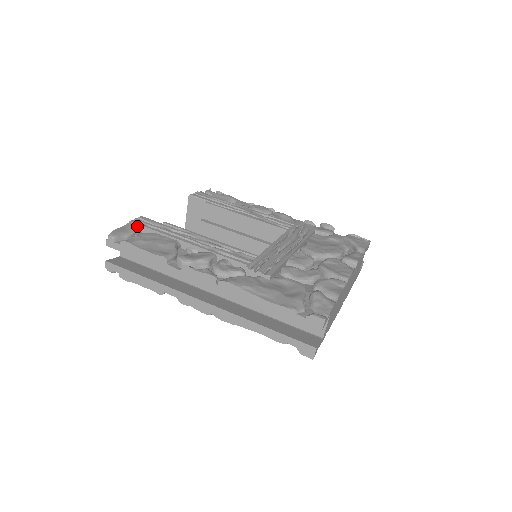
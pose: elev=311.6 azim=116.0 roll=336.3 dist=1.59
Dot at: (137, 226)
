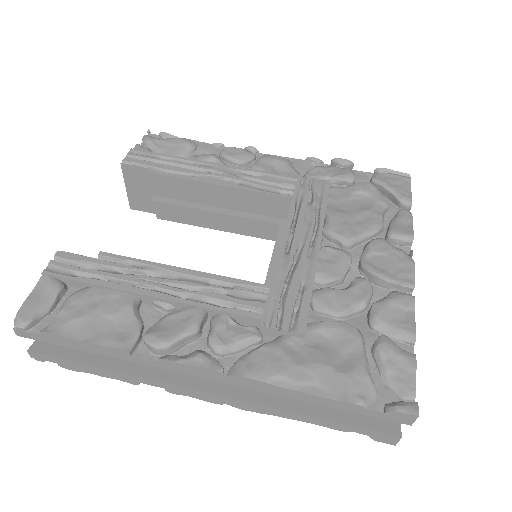
Dot at: (57, 280)
